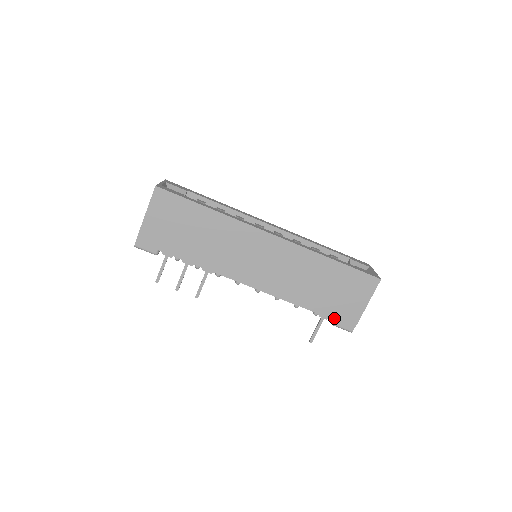
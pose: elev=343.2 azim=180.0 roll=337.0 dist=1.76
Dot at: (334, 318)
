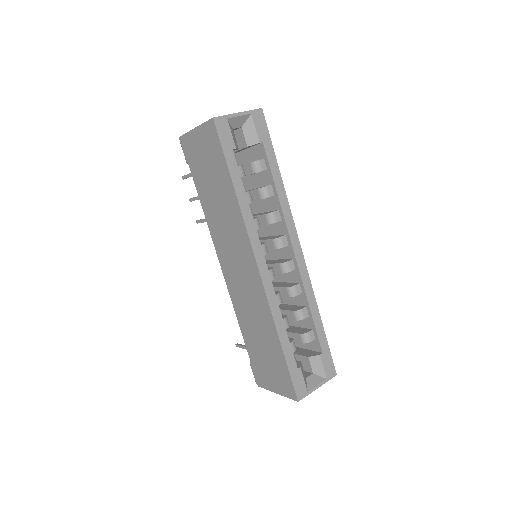
Dot at: (252, 363)
